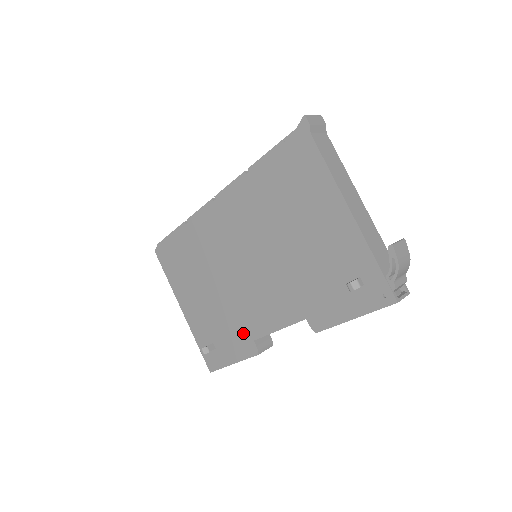
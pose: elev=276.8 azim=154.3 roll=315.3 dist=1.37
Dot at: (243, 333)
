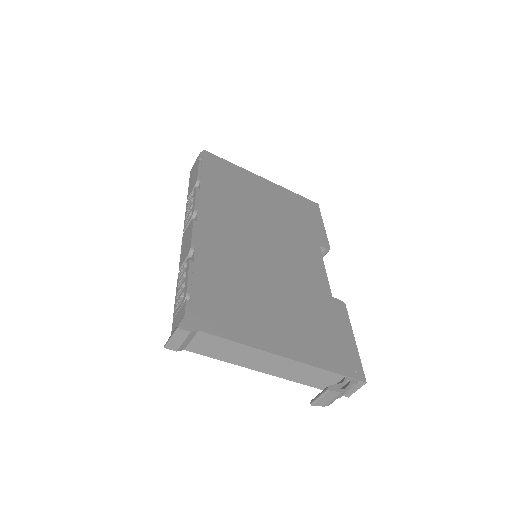
Dot at: occluded
